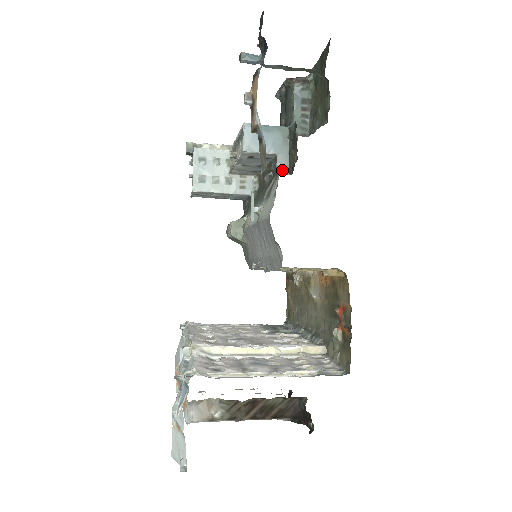
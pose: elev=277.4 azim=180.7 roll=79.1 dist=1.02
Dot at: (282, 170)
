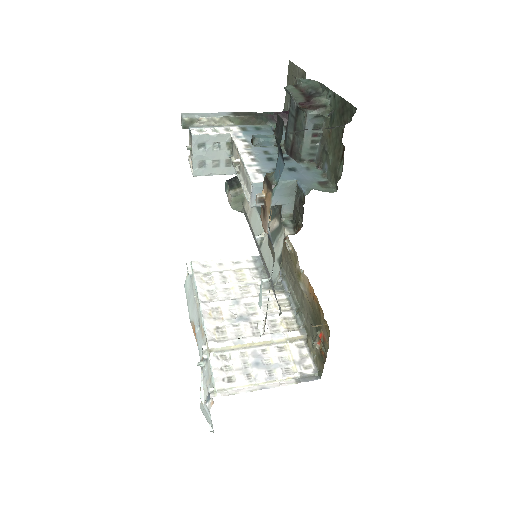
Dot at: (286, 217)
